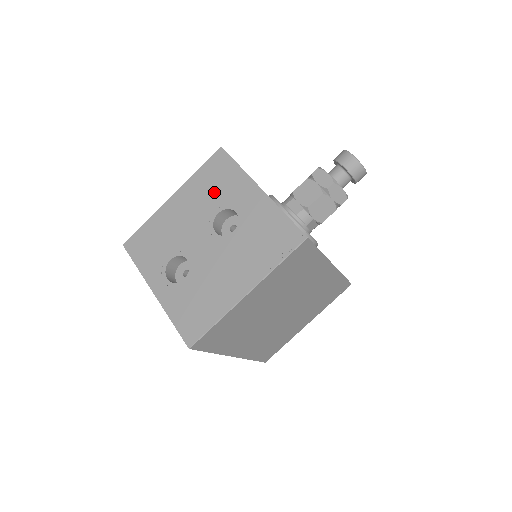
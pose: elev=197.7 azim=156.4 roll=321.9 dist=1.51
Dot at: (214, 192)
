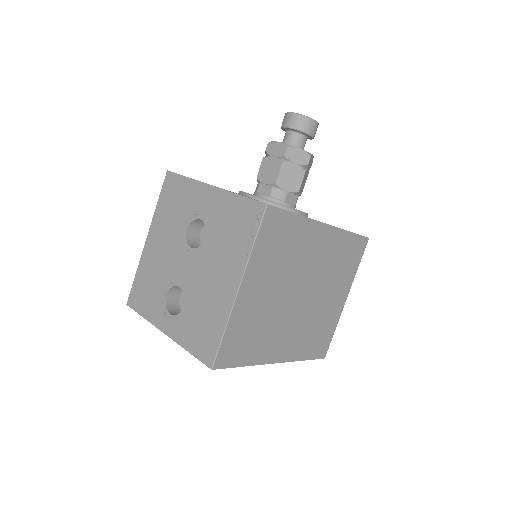
Dot at: (177, 213)
